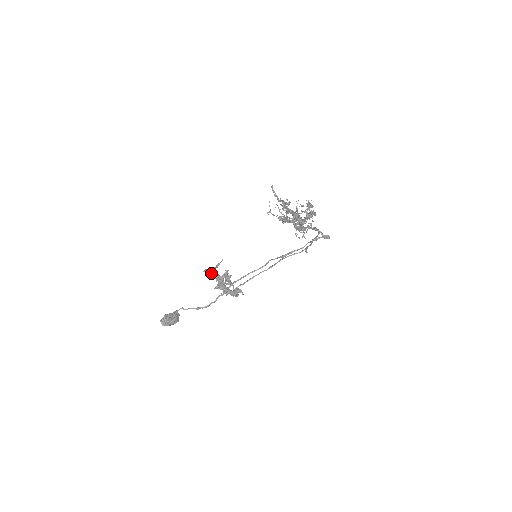
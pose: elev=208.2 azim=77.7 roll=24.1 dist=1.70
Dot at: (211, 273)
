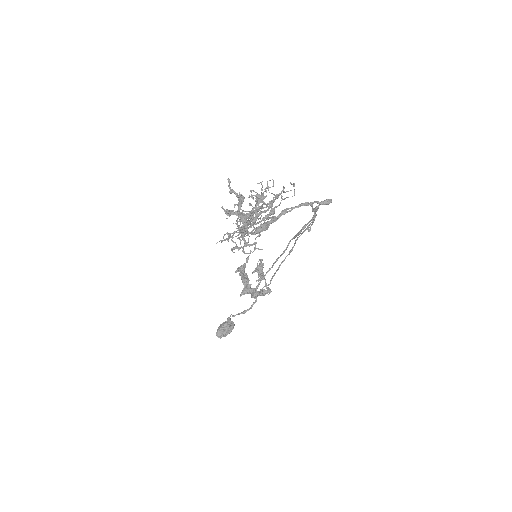
Dot at: (240, 274)
